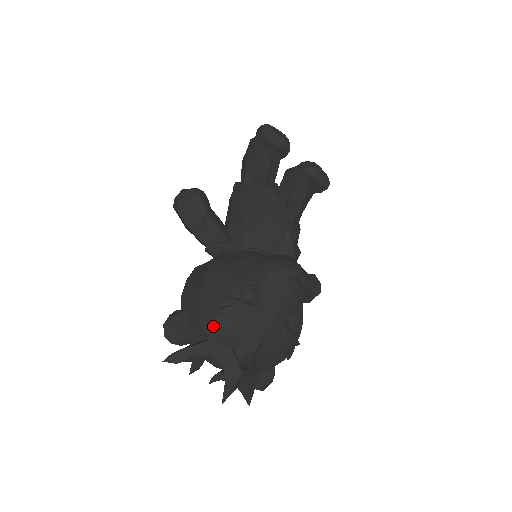
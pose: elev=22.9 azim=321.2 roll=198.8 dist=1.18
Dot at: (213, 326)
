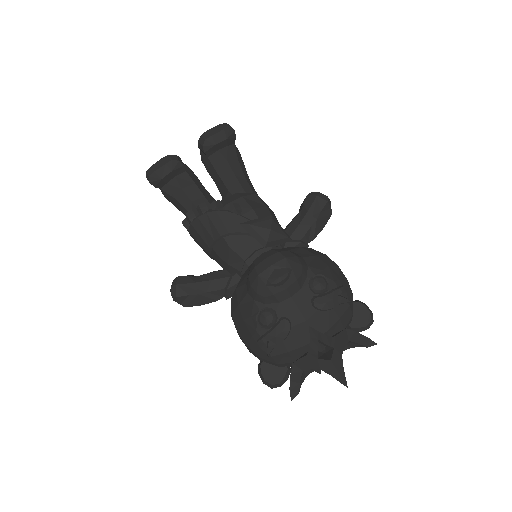
Dot at: (280, 358)
